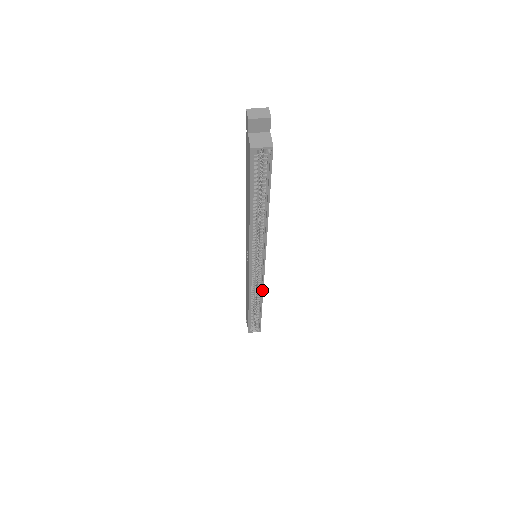
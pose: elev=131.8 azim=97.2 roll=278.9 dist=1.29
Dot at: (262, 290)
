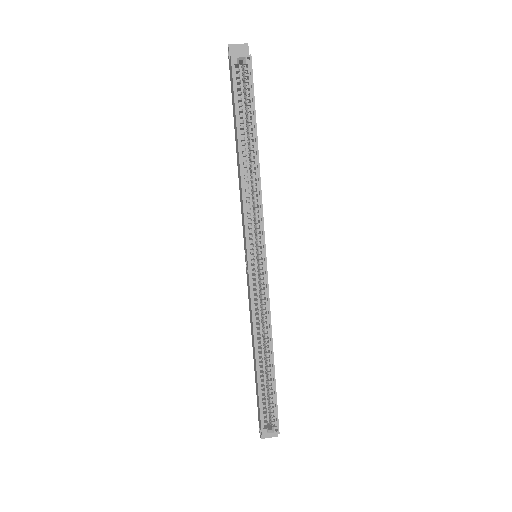
Dot at: (269, 313)
